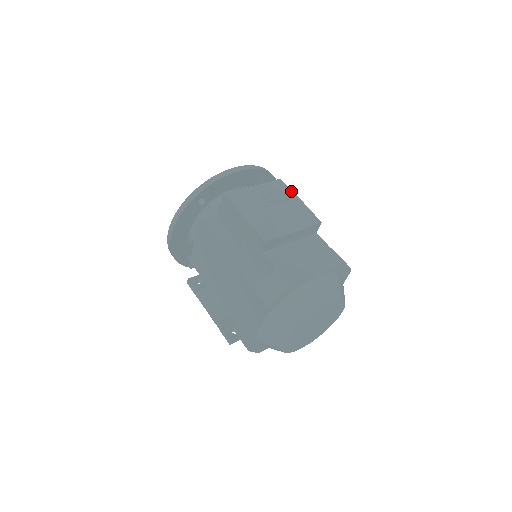
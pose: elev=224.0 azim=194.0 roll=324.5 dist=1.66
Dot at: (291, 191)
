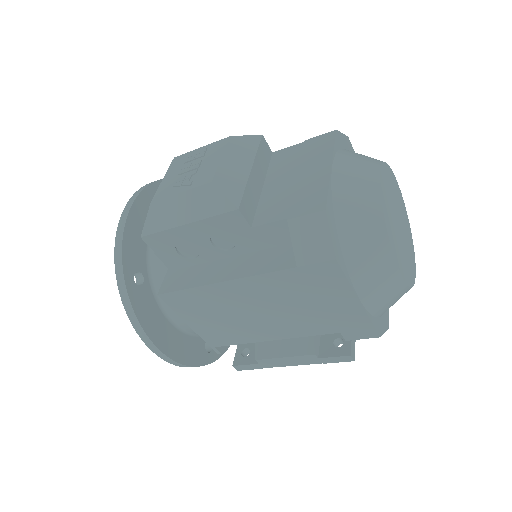
Dot at: (197, 150)
